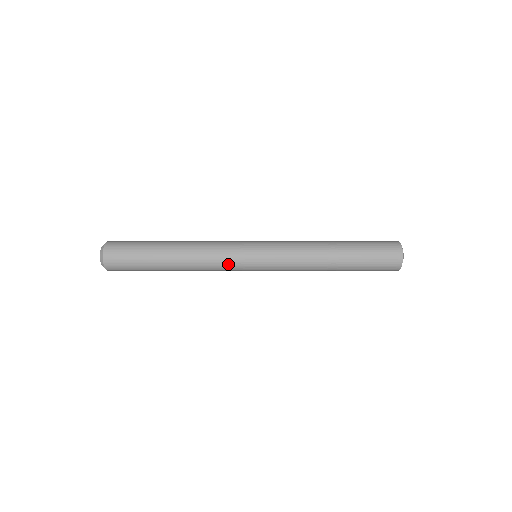
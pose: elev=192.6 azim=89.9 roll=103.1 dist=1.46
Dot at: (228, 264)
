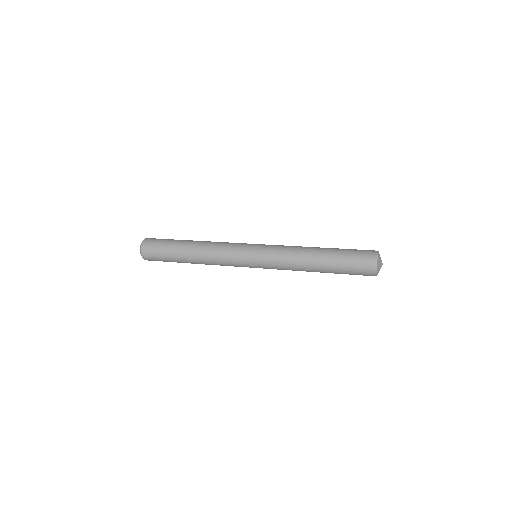
Dot at: (231, 262)
